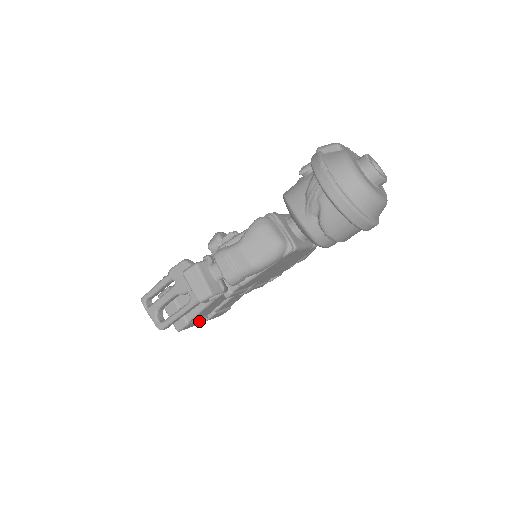
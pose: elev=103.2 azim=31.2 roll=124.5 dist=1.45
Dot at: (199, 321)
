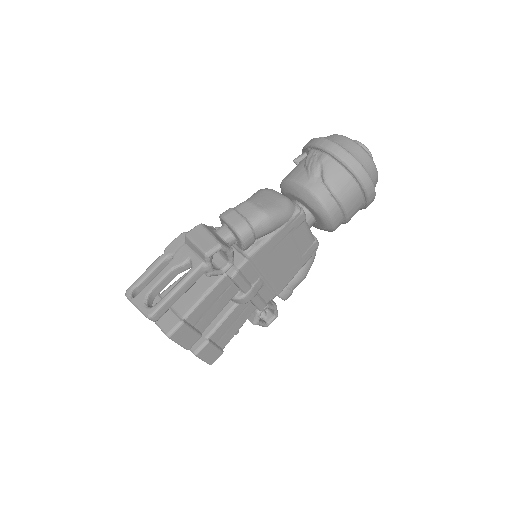
Dot at: (192, 335)
